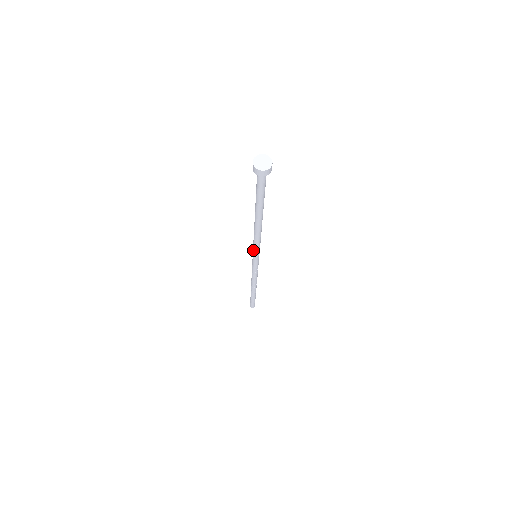
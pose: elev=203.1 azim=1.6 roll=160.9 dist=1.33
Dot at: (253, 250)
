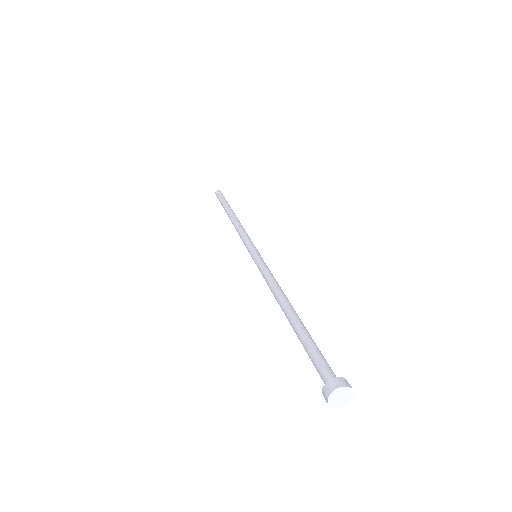
Dot at: (257, 265)
